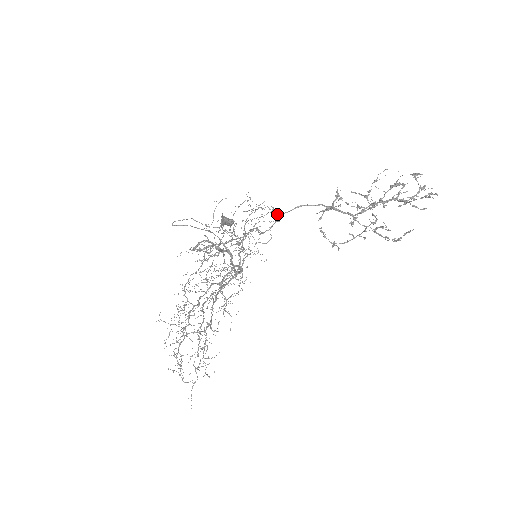
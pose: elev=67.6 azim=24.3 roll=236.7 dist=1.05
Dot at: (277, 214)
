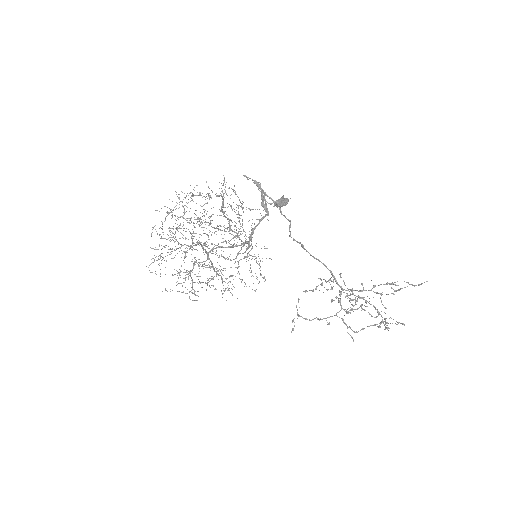
Dot at: occluded
